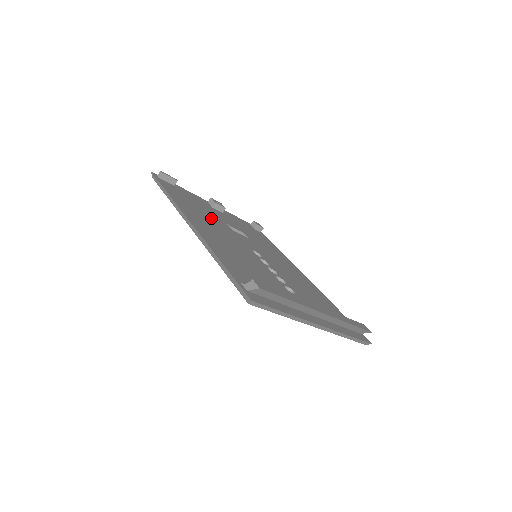
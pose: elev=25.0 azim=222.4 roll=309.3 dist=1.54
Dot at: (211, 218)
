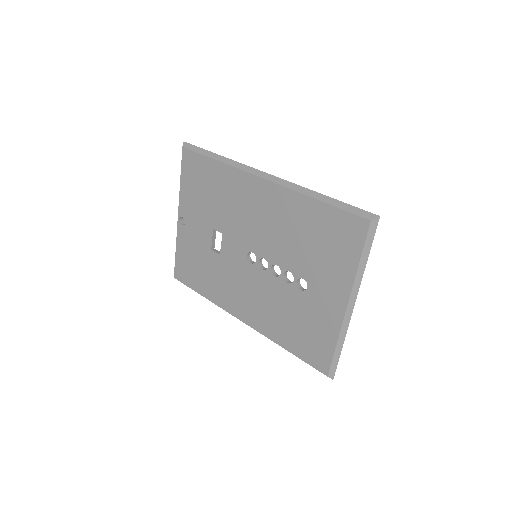
Dot at: occluded
